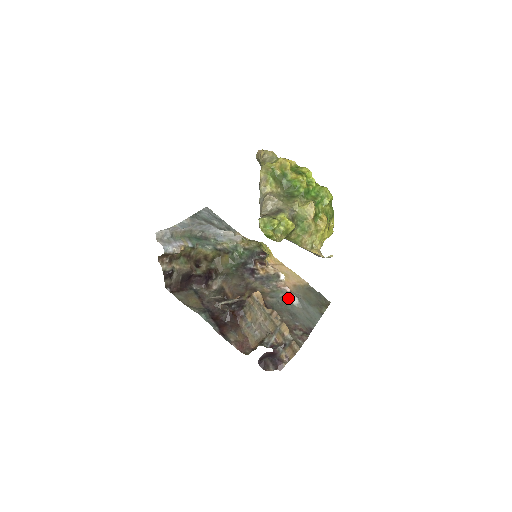
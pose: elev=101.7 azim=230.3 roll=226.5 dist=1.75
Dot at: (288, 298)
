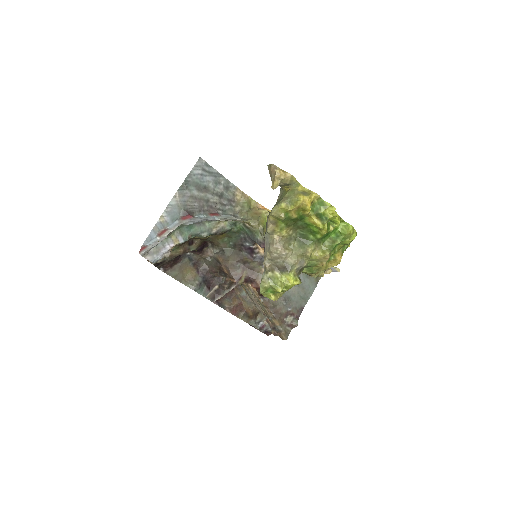
Dot at: occluded
